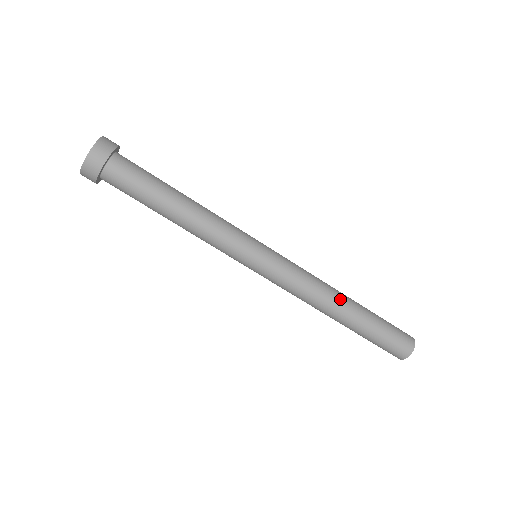
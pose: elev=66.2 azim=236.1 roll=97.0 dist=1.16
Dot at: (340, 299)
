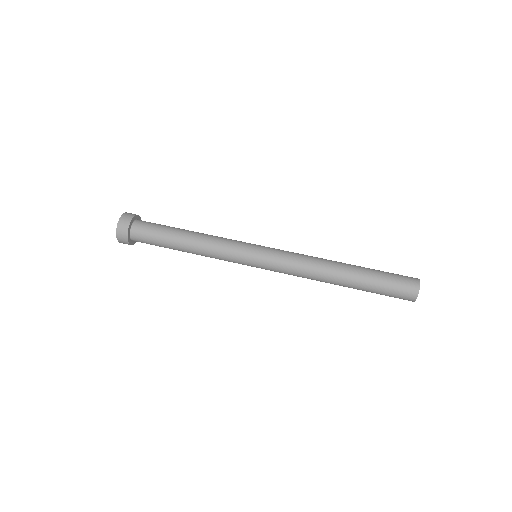
Dot at: (334, 261)
